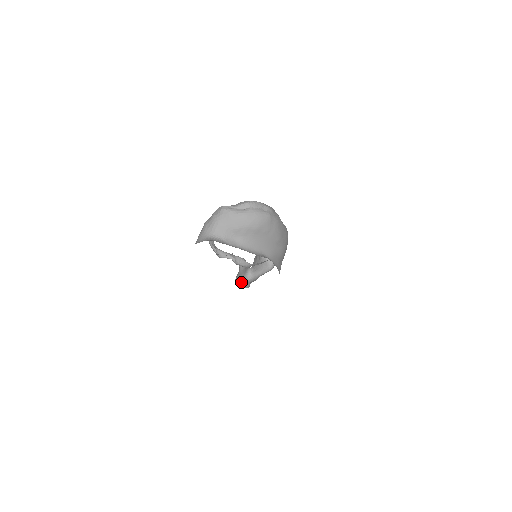
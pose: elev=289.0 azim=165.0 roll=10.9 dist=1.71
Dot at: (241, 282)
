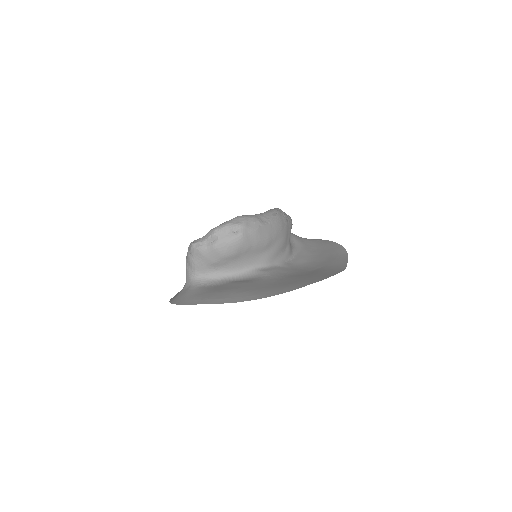
Dot at: occluded
